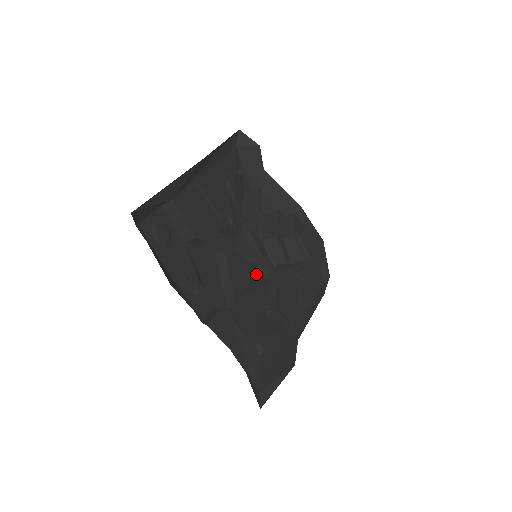
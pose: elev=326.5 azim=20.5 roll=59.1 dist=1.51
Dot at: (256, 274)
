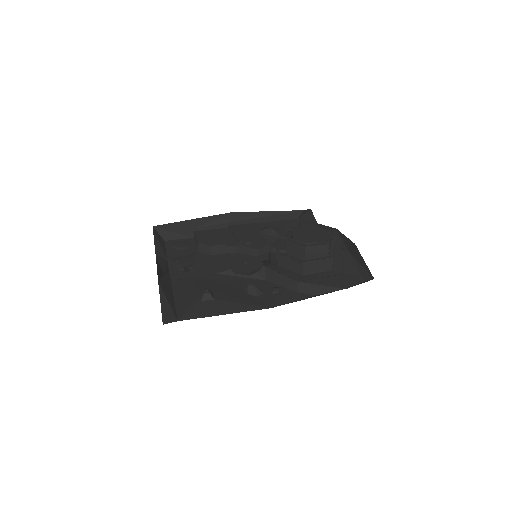
Dot at: occluded
